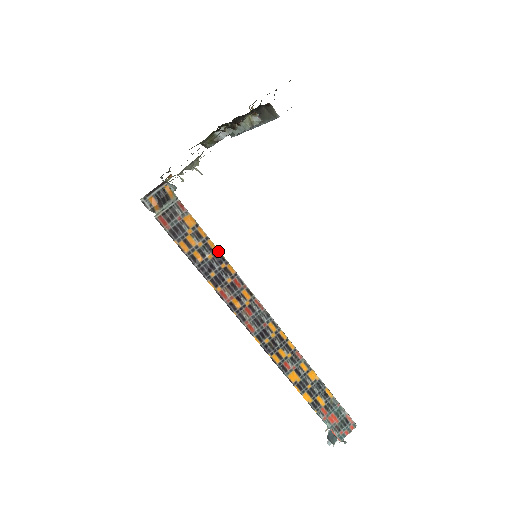
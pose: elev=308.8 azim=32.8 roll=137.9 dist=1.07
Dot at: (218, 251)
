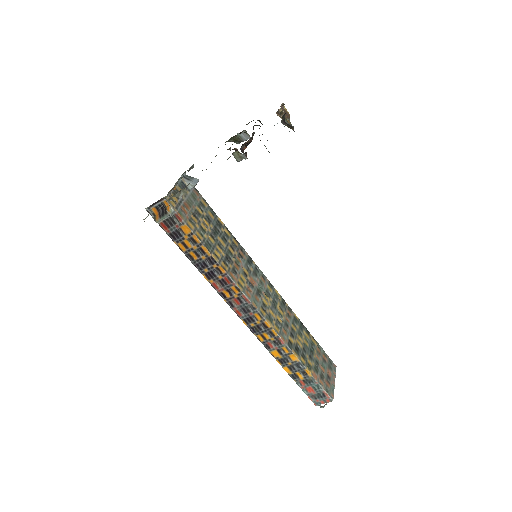
Dot at: (210, 255)
